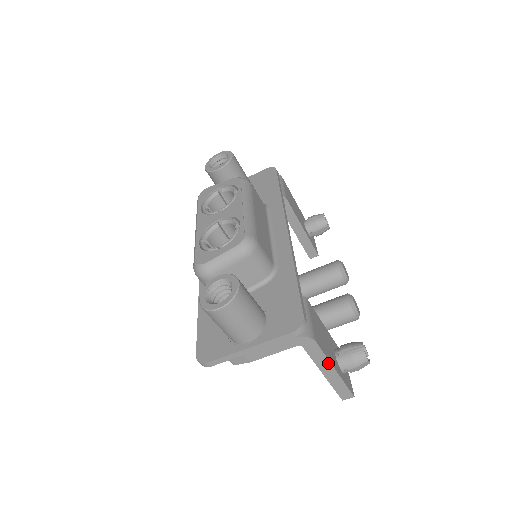
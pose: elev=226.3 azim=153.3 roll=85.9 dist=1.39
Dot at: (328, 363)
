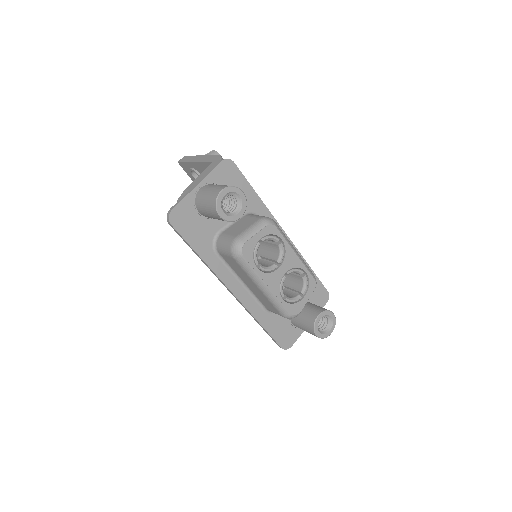
Dot at: occluded
